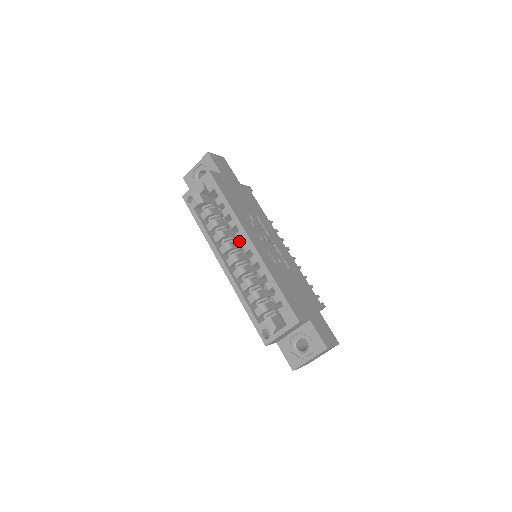
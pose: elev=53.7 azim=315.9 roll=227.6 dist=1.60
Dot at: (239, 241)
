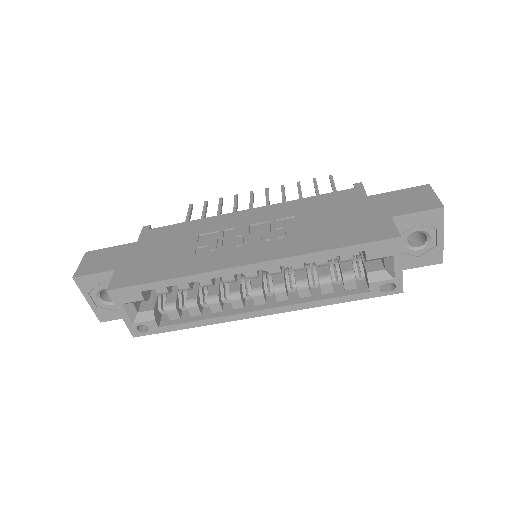
Dot at: (235, 280)
